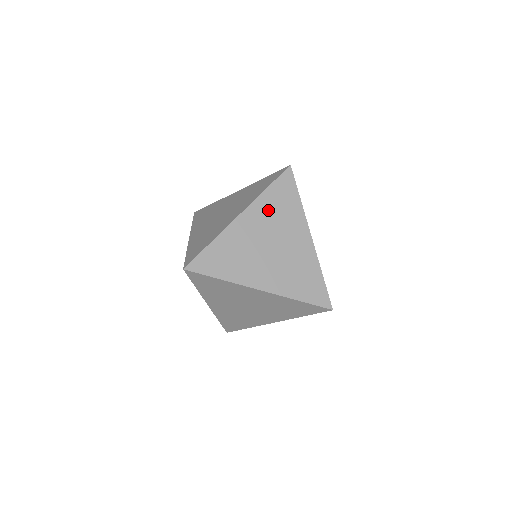
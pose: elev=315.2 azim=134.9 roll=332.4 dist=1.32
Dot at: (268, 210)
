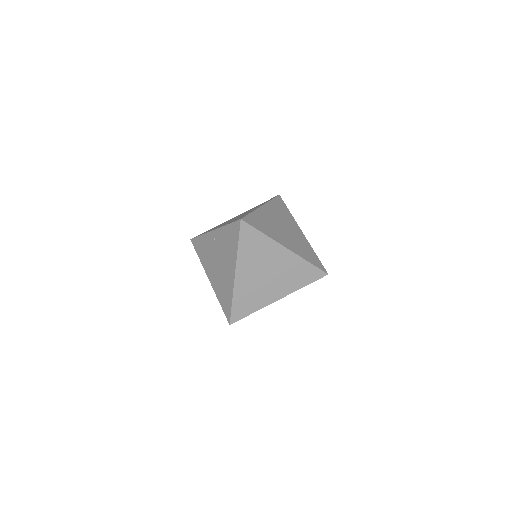
Dot at: (276, 210)
